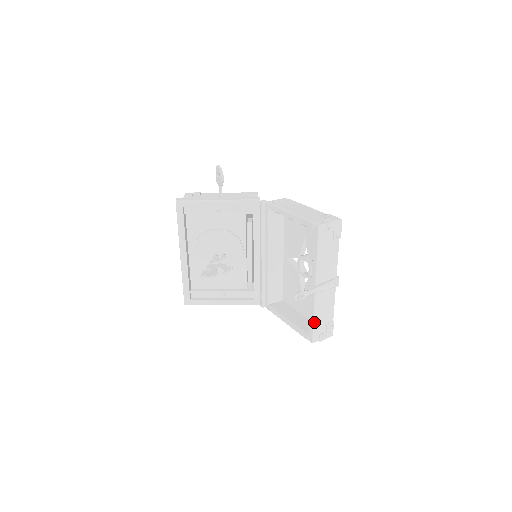
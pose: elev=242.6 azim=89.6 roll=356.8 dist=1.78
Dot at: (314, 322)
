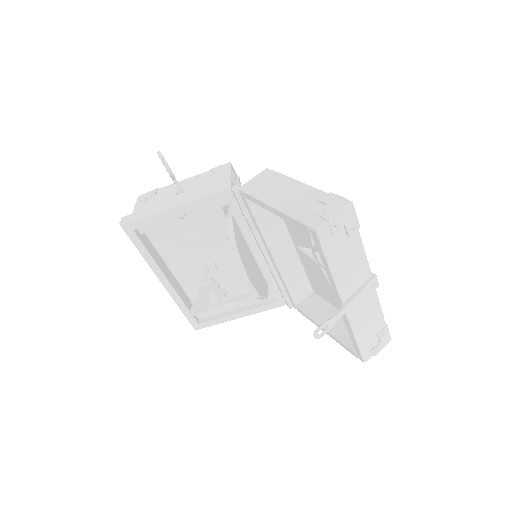
Dot at: (357, 341)
